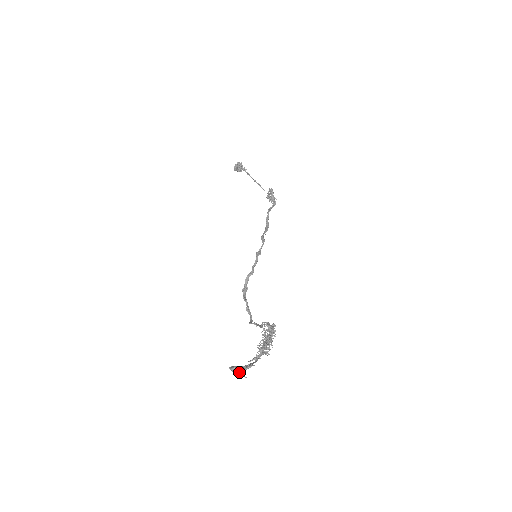
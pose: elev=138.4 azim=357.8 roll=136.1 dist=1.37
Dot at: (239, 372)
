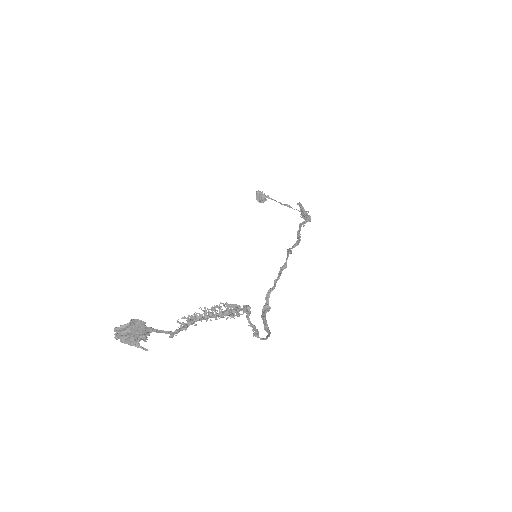
Dot at: (118, 334)
